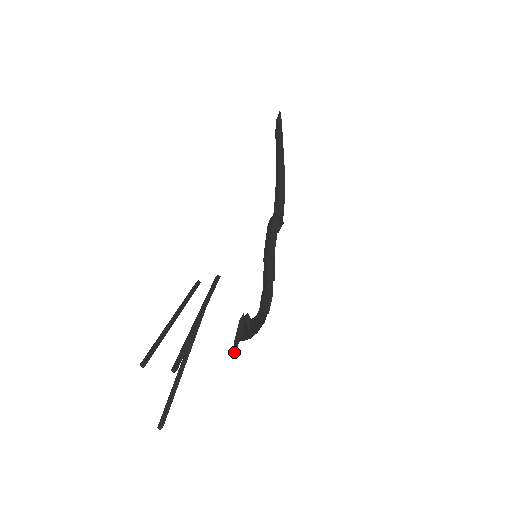
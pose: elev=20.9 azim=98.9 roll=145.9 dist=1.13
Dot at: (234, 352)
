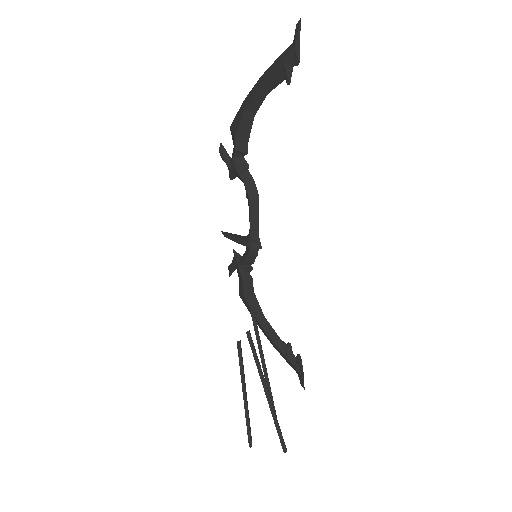
Dot at: occluded
